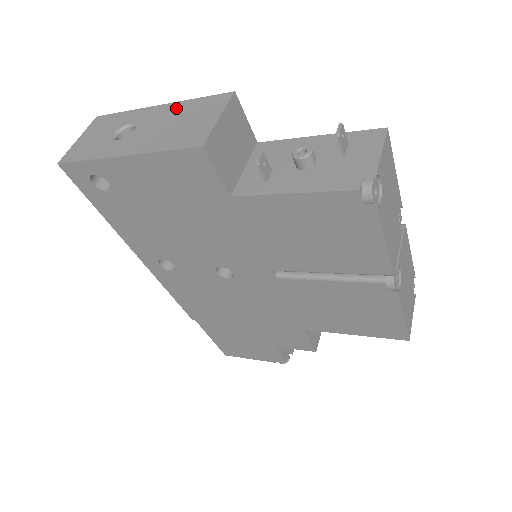
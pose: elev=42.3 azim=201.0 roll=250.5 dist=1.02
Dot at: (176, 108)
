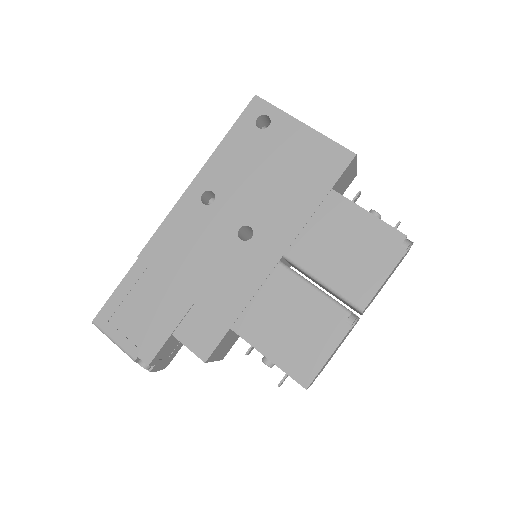
Dot at: occluded
